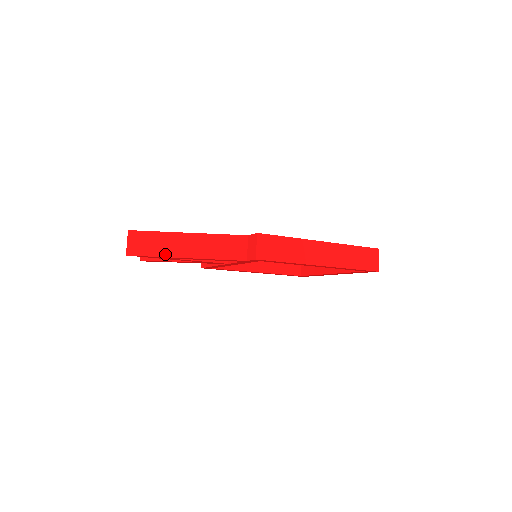
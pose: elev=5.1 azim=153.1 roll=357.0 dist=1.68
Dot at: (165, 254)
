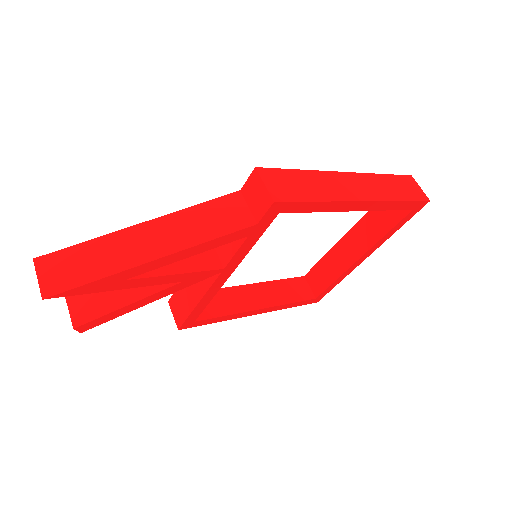
Dot at: (115, 268)
